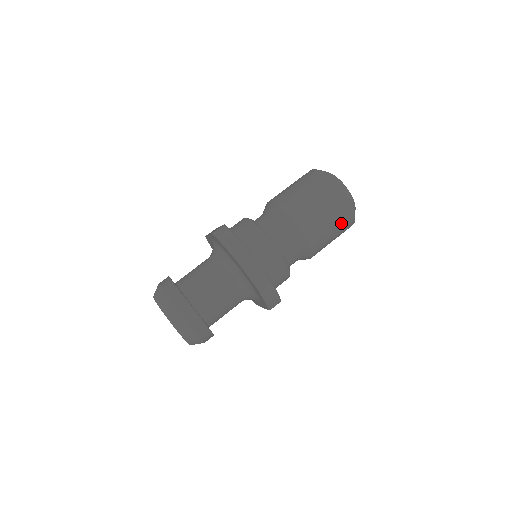
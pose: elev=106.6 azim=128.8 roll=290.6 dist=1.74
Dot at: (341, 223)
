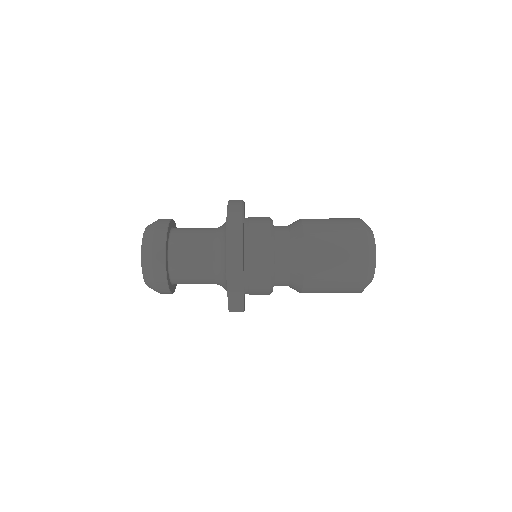
Dot at: (349, 248)
